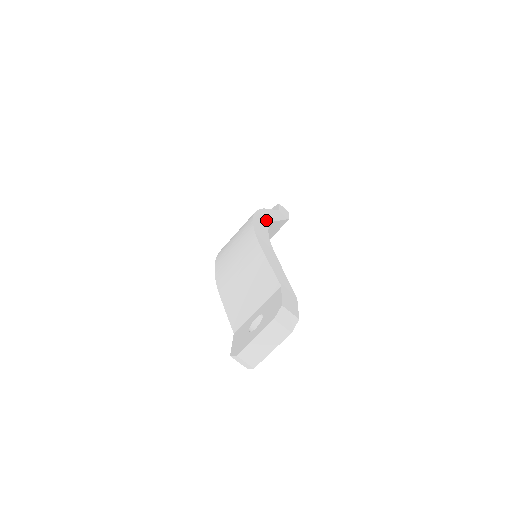
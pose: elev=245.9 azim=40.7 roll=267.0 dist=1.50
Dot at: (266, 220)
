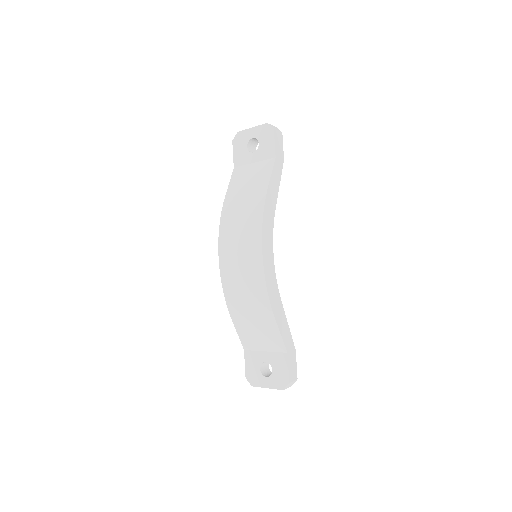
Dot at: (270, 230)
